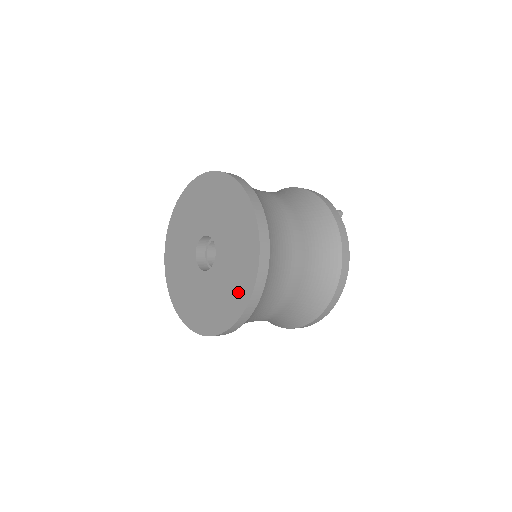
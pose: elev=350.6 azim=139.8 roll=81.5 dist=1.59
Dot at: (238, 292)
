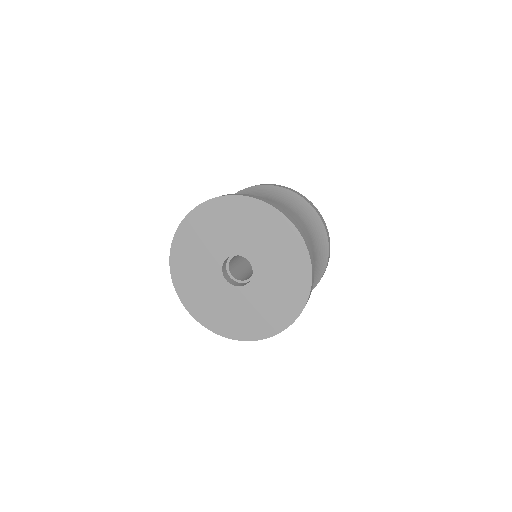
Dot at: (292, 295)
